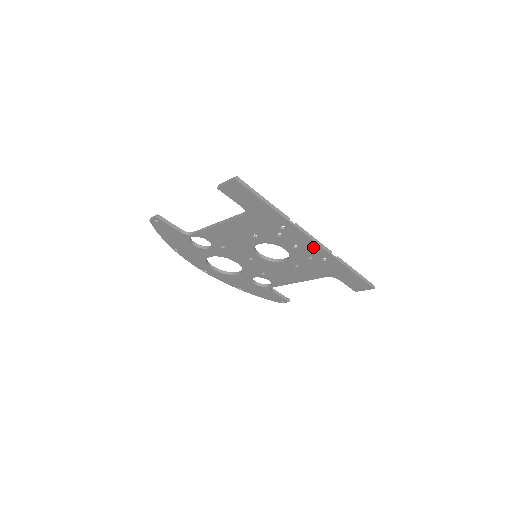
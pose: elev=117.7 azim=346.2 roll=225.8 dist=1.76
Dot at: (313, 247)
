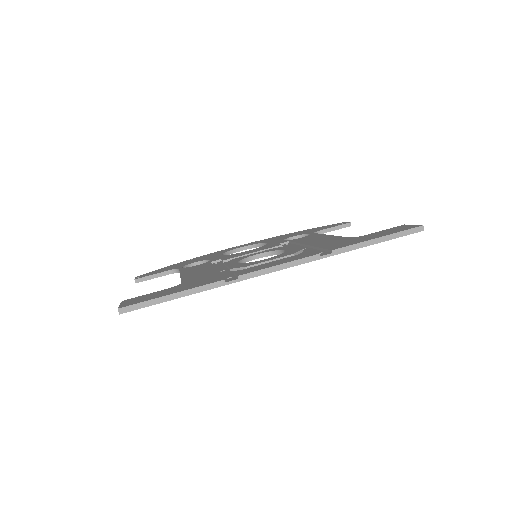
Dot at: occluded
